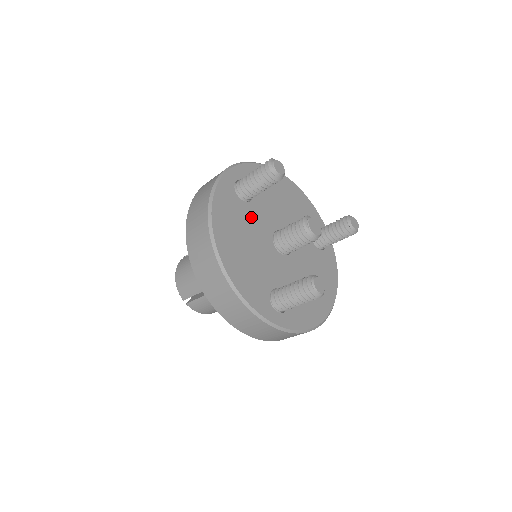
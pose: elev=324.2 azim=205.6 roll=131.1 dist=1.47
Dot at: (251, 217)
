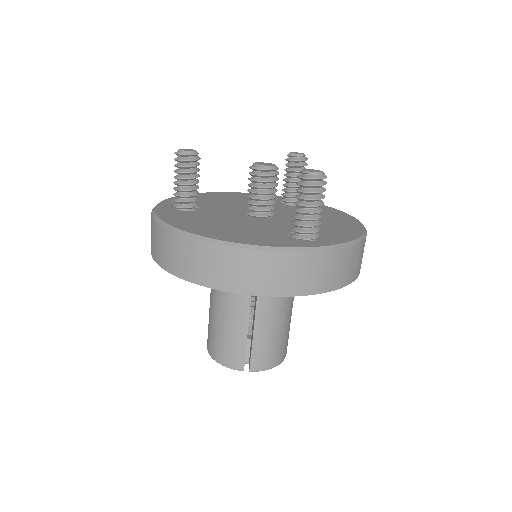
Dot at: (211, 214)
